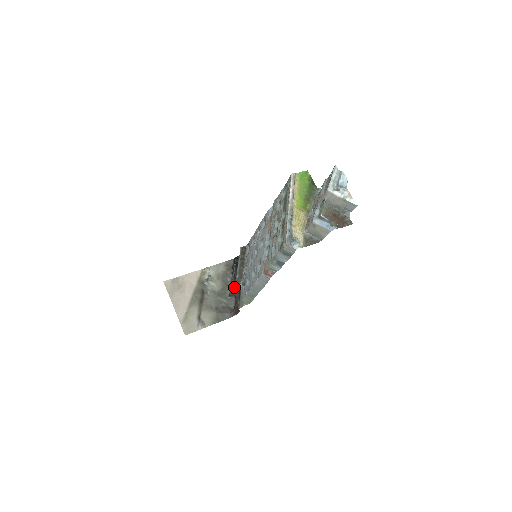
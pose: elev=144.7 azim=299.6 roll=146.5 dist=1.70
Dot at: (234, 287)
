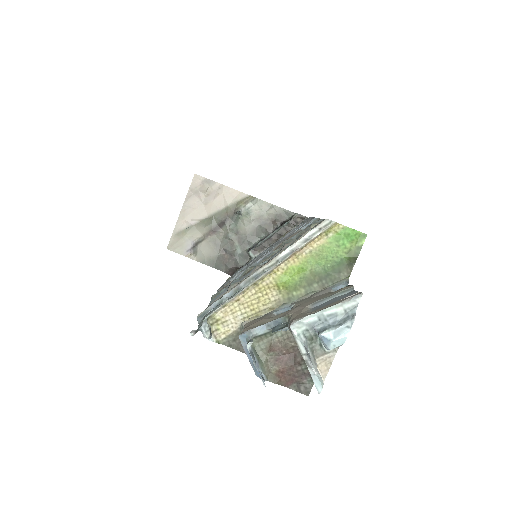
Dot at: occluded
